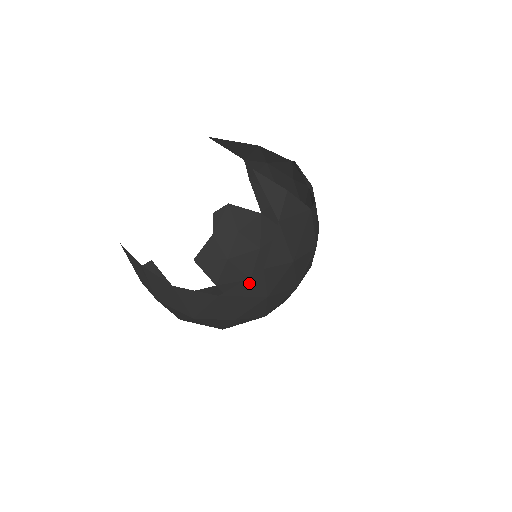
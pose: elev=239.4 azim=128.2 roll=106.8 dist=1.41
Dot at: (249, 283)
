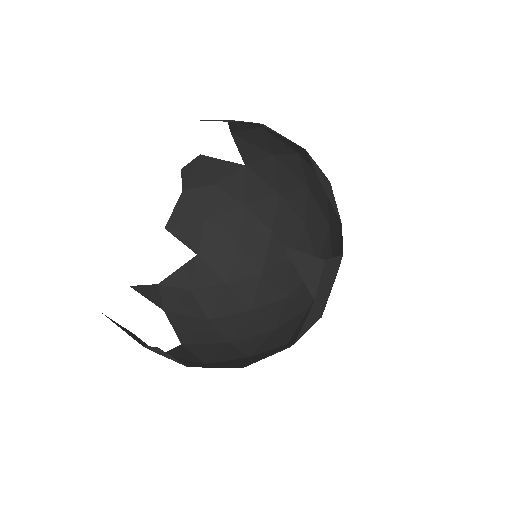
Dot at: (276, 352)
